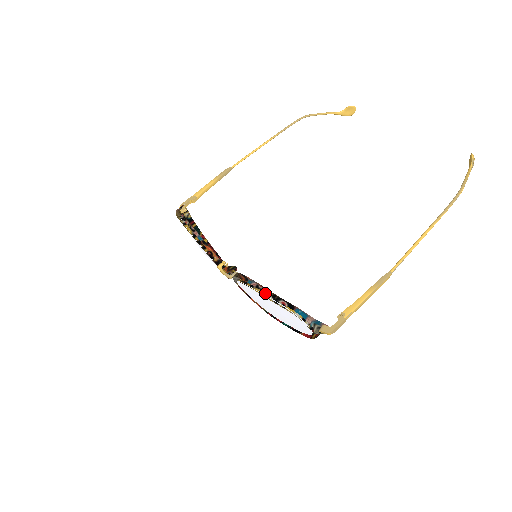
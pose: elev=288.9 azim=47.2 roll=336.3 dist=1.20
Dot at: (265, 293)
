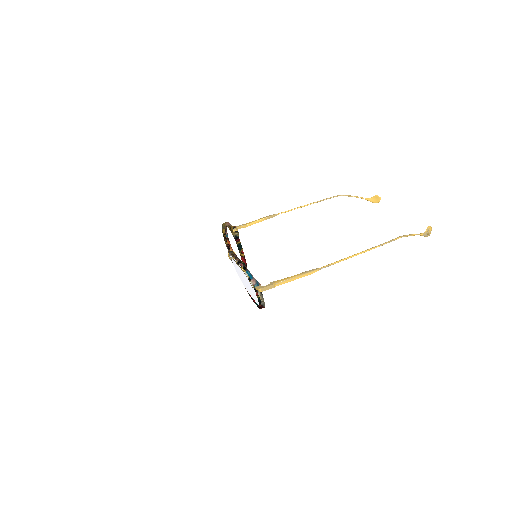
Dot at: (236, 259)
